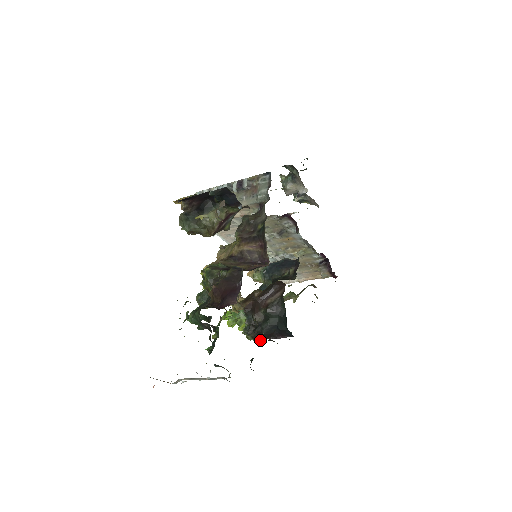
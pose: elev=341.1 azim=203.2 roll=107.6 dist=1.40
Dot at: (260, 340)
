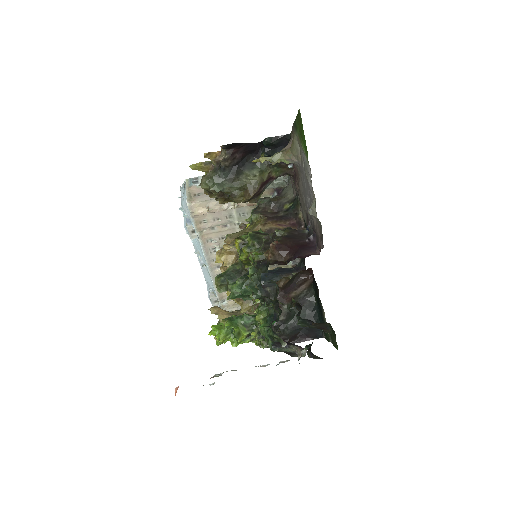
Dot at: occluded
